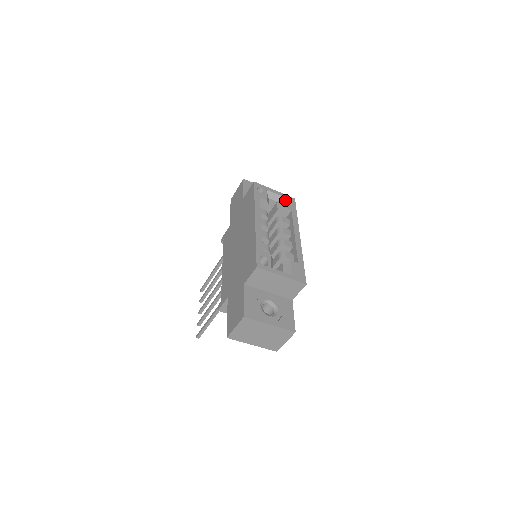
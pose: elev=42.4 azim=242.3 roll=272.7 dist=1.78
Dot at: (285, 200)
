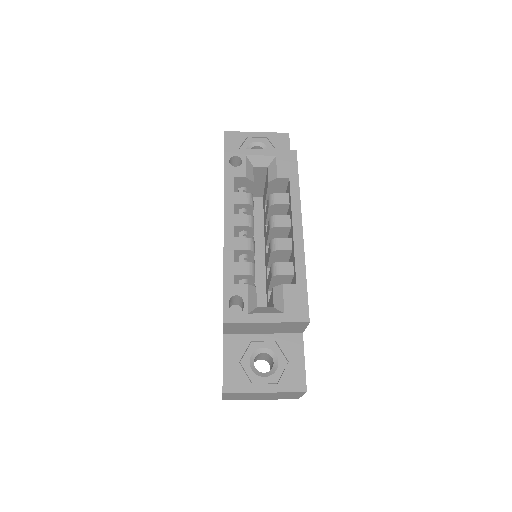
Dot at: (278, 162)
